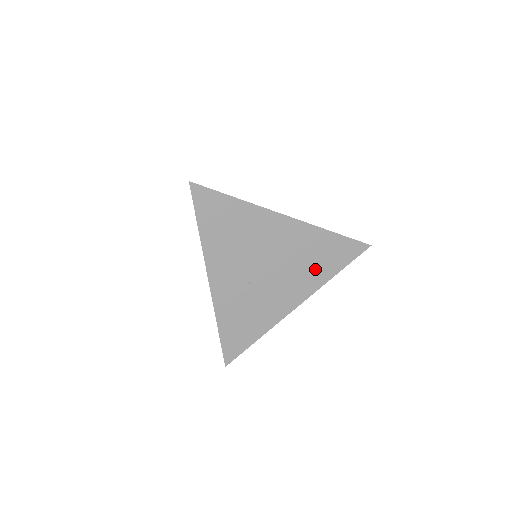
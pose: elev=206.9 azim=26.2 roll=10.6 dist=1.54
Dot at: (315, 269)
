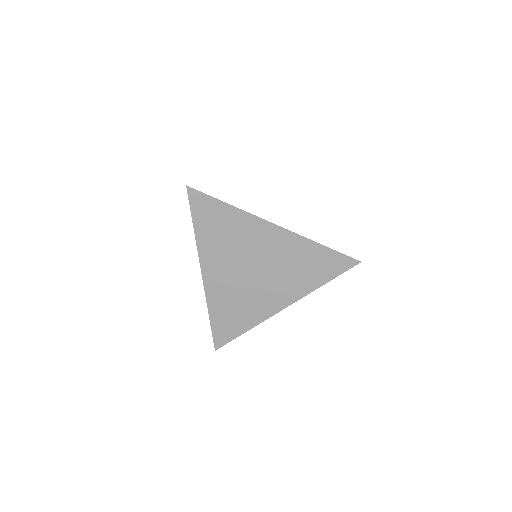
Dot at: (302, 277)
